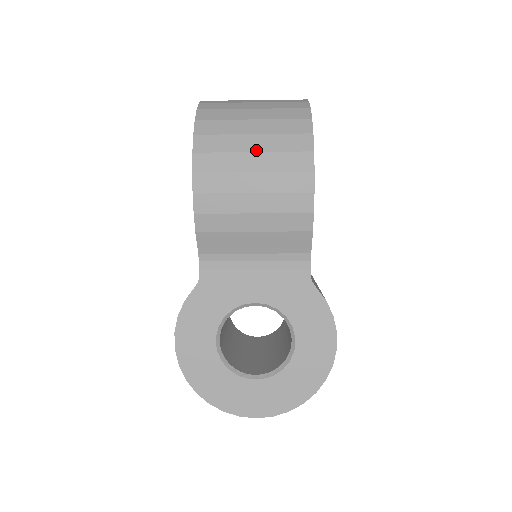
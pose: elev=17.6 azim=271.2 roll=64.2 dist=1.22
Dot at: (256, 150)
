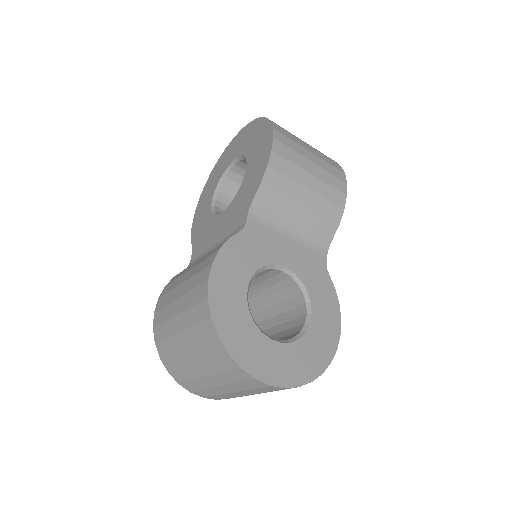
Dot at: (312, 152)
